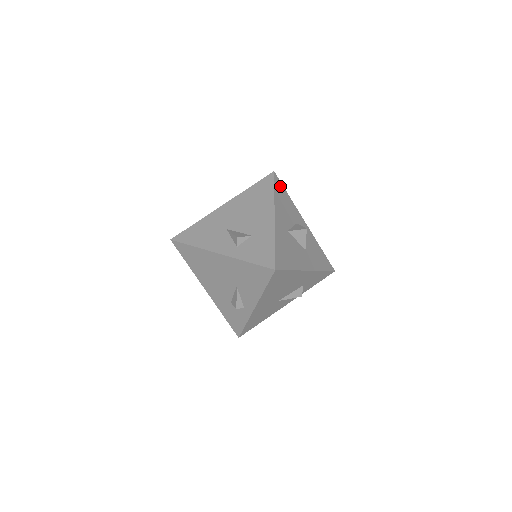
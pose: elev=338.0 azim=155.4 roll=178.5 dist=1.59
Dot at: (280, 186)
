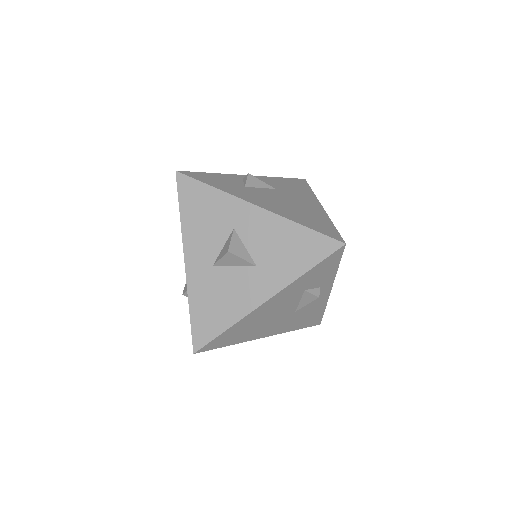
Dot at: (191, 188)
